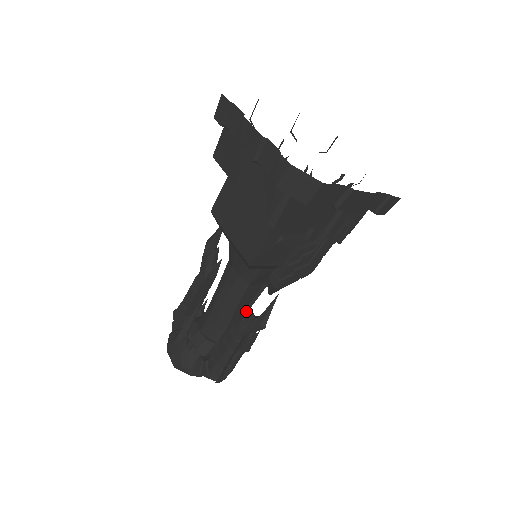
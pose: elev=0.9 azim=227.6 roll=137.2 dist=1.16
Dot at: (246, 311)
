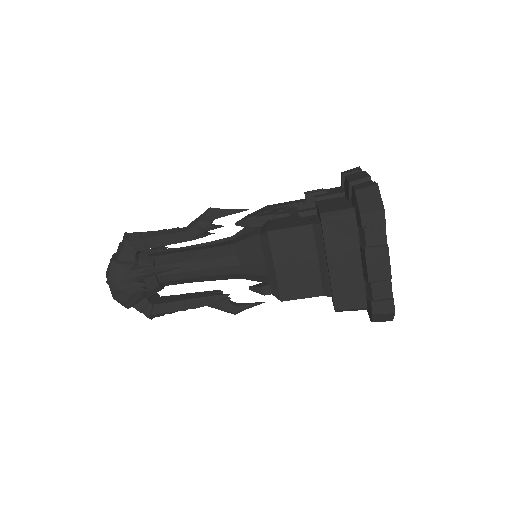
Dot at: (227, 296)
